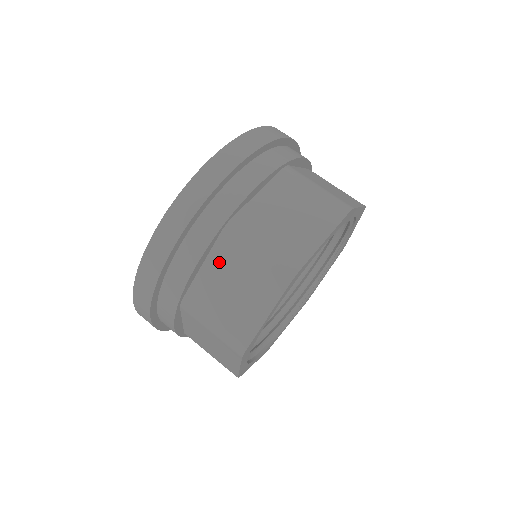
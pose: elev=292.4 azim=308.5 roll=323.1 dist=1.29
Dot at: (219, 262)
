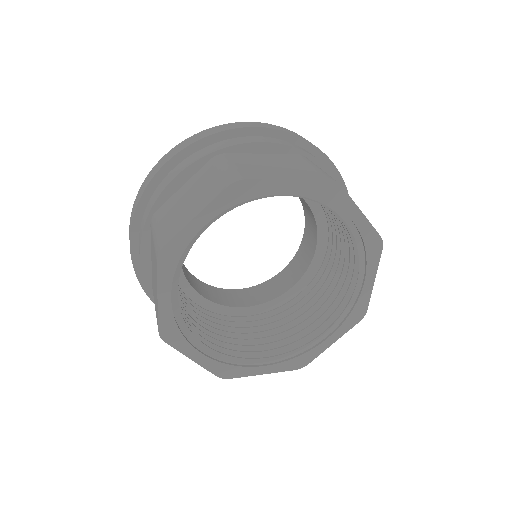
Dot at: (279, 157)
